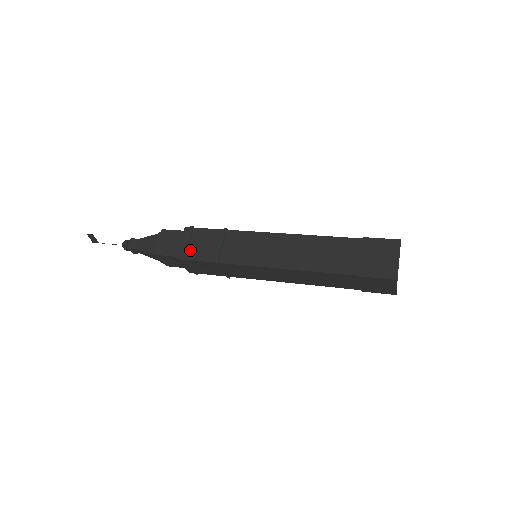
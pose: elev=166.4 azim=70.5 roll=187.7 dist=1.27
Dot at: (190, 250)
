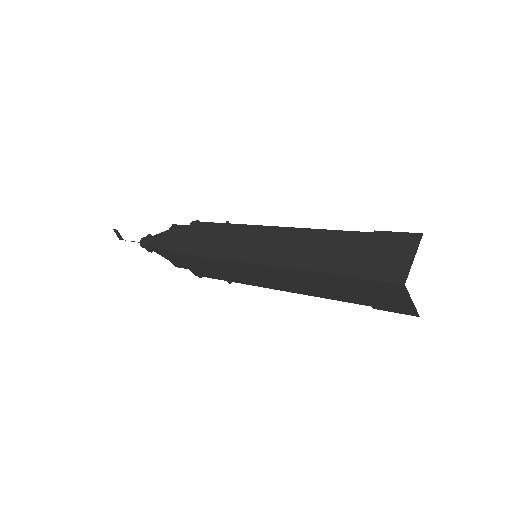
Dot at: (188, 244)
